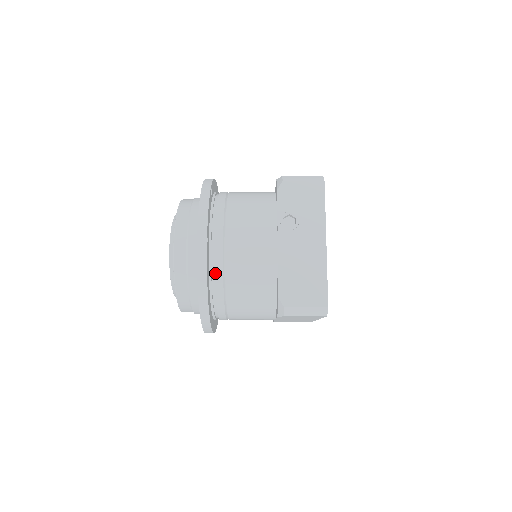
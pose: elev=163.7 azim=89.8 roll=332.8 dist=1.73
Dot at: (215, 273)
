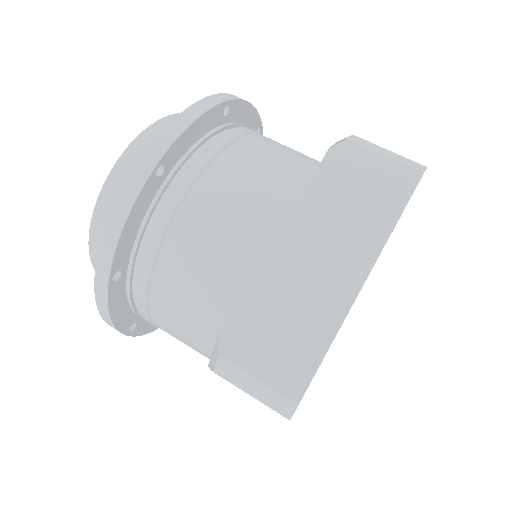
Dot at: occluded
